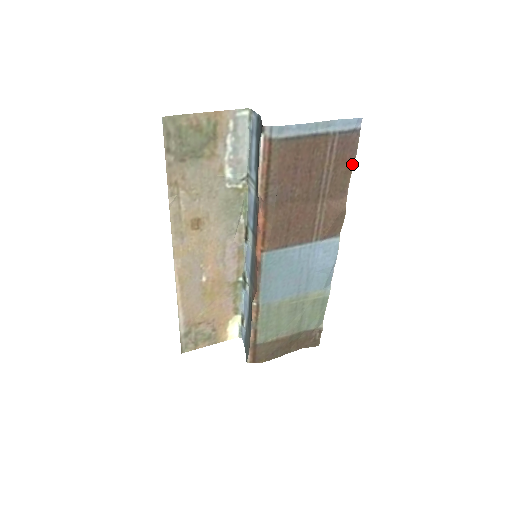
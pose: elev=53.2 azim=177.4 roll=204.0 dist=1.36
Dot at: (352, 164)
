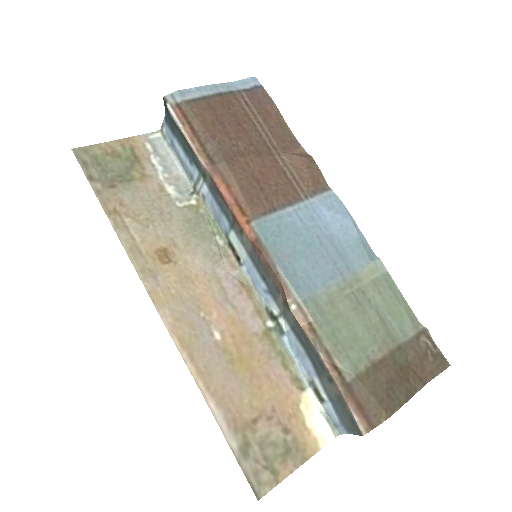
Dot at: (279, 115)
